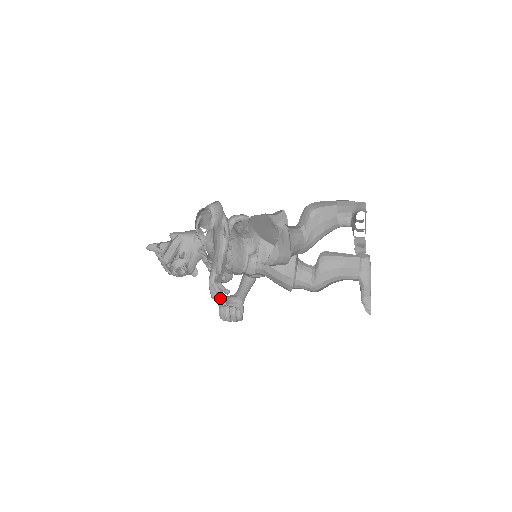
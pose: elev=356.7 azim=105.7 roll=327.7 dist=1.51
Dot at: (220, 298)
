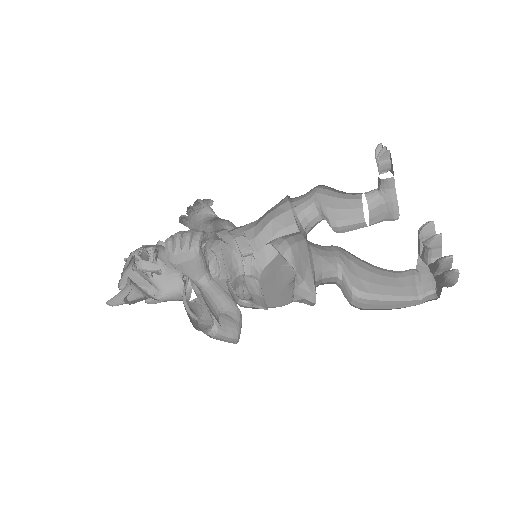
Dot at: occluded
